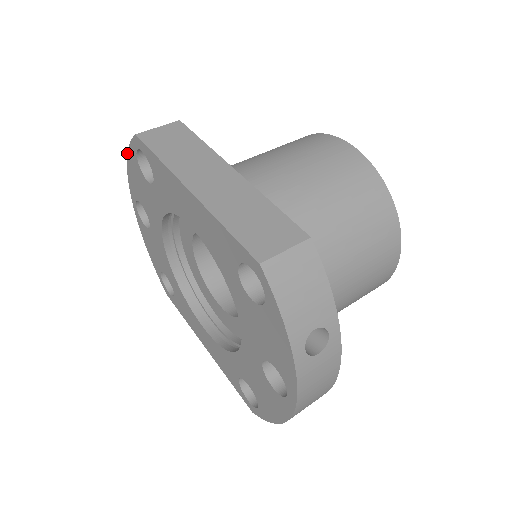
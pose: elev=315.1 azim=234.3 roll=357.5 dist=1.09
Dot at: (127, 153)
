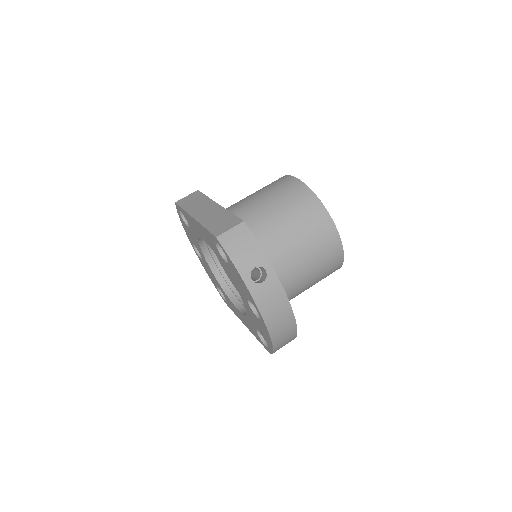
Dot at: (179, 216)
